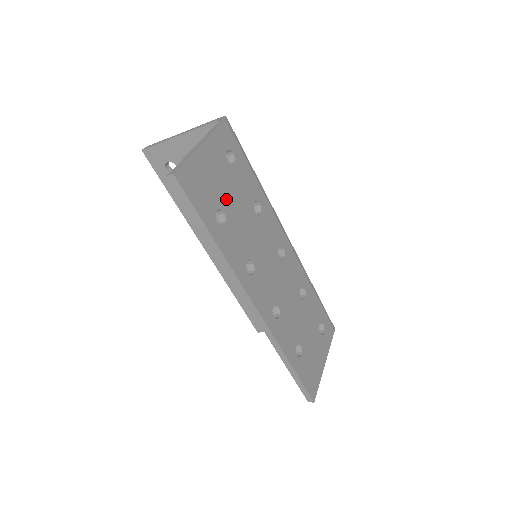
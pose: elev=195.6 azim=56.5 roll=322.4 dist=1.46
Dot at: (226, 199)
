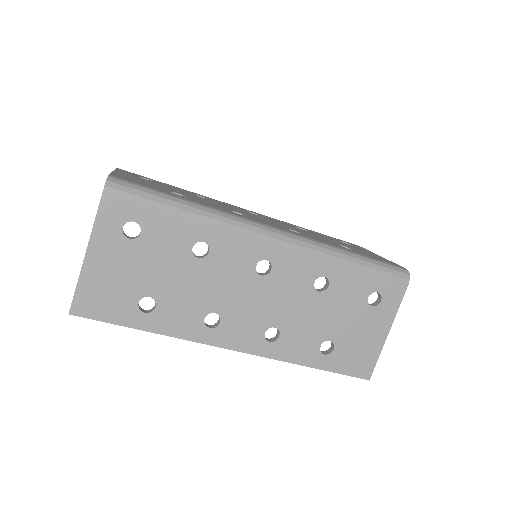
Dot at: (146, 281)
